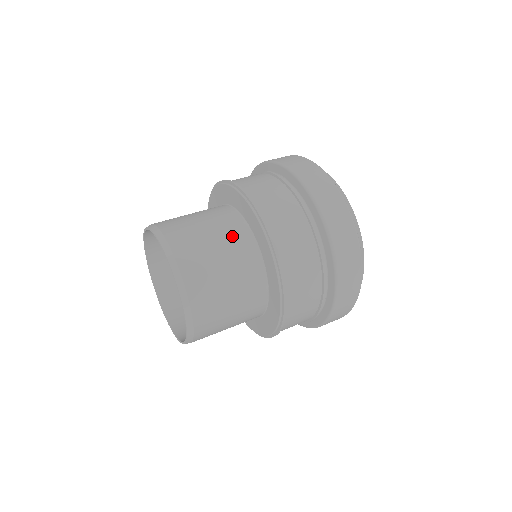
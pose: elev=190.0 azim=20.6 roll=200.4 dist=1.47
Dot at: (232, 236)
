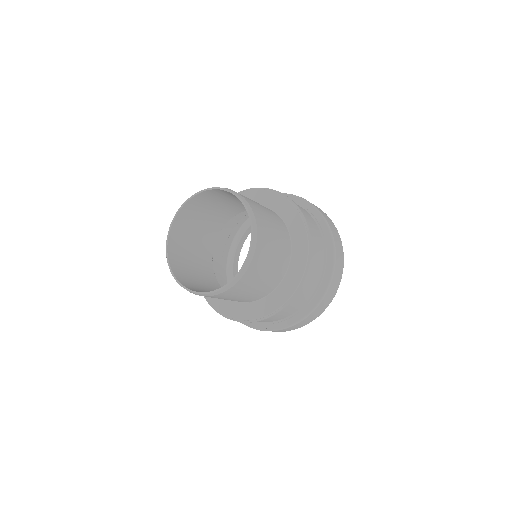
Dot at: (272, 213)
